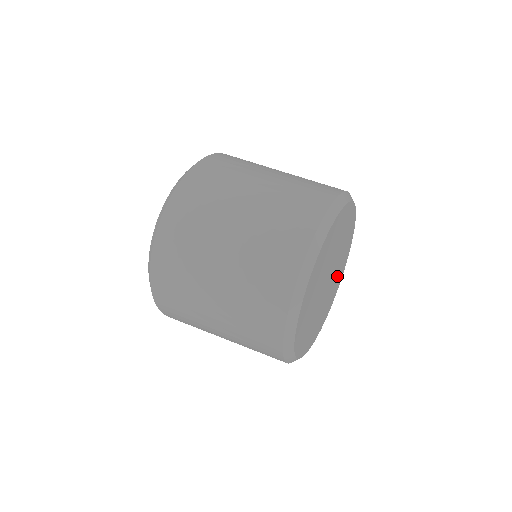
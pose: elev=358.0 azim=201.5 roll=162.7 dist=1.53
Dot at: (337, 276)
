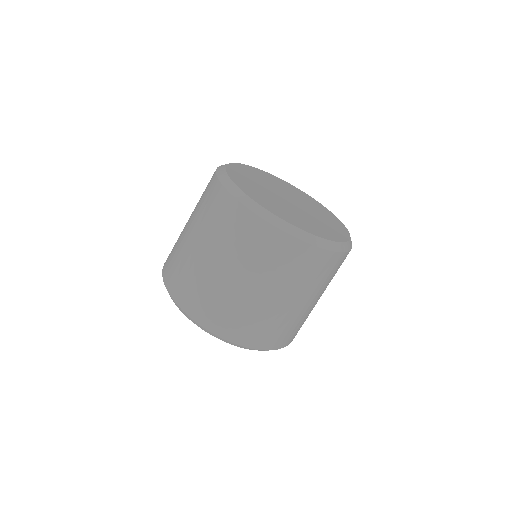
Dot at: (318, 210)
